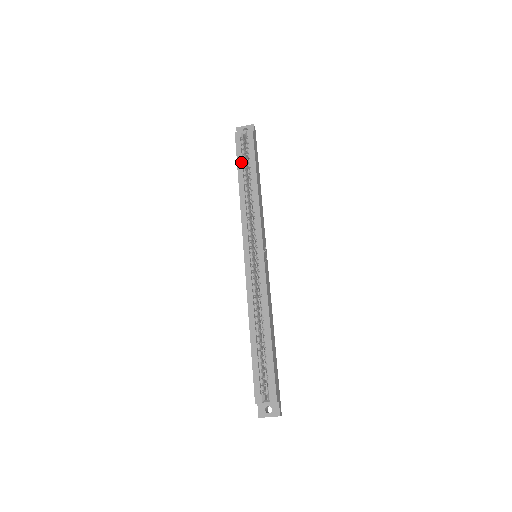
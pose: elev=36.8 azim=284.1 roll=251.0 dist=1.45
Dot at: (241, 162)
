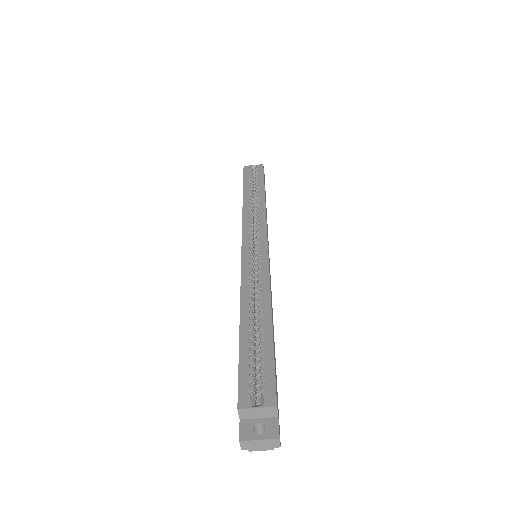
Dot at: (248, 183)
